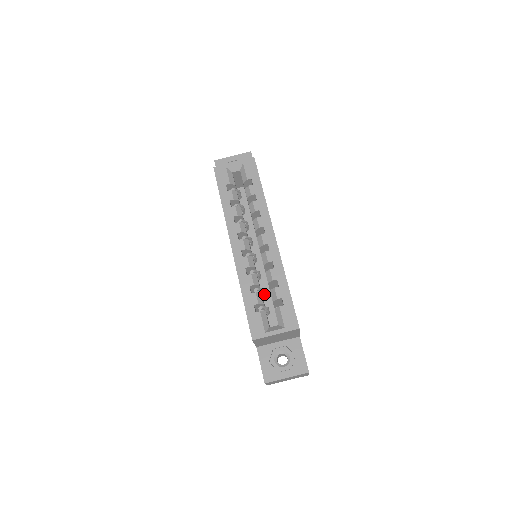
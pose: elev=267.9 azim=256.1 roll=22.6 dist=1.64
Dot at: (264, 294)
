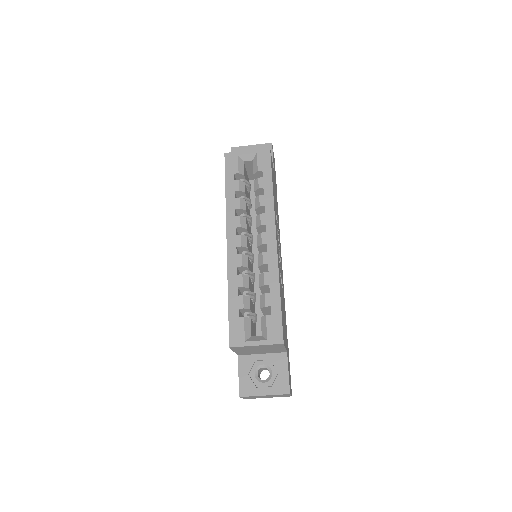
Dot at: (254, 299)
